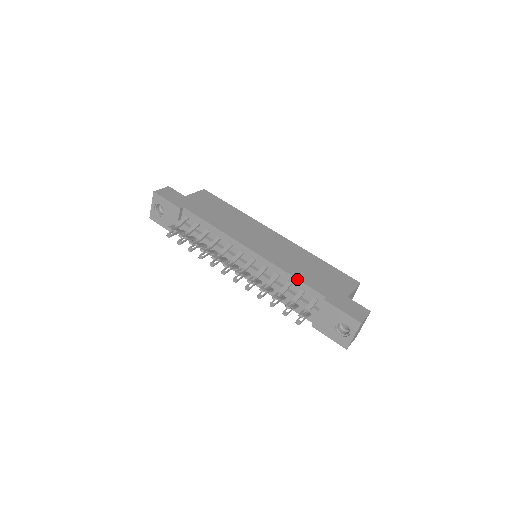
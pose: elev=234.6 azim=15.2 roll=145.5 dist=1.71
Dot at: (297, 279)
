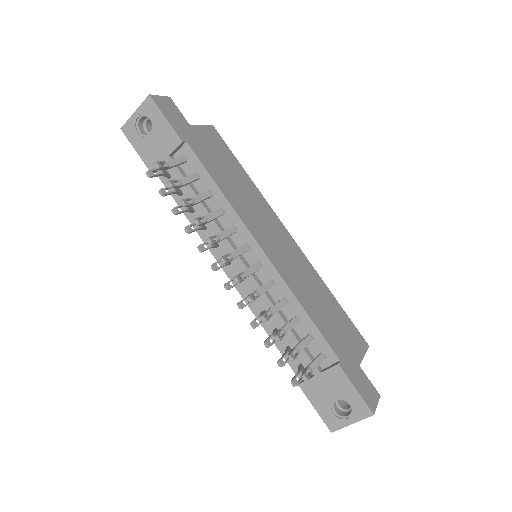
Dot at: (311, 320)
